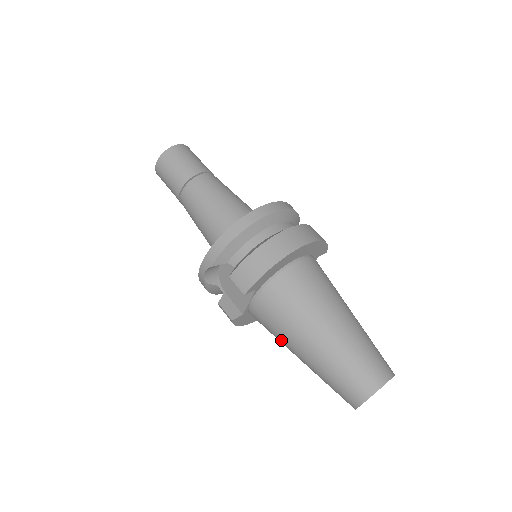
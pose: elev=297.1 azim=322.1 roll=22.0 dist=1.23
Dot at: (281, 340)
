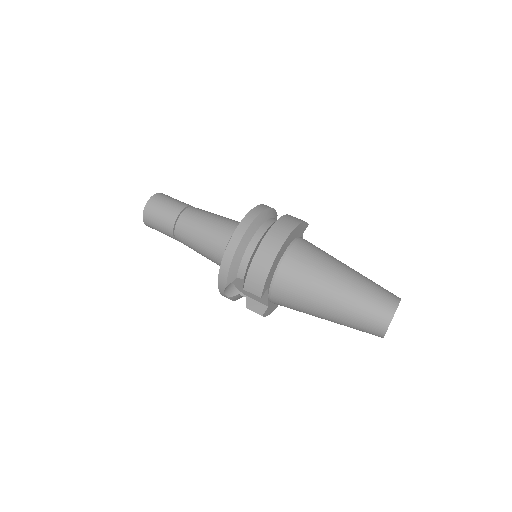
Dot at: occluded
